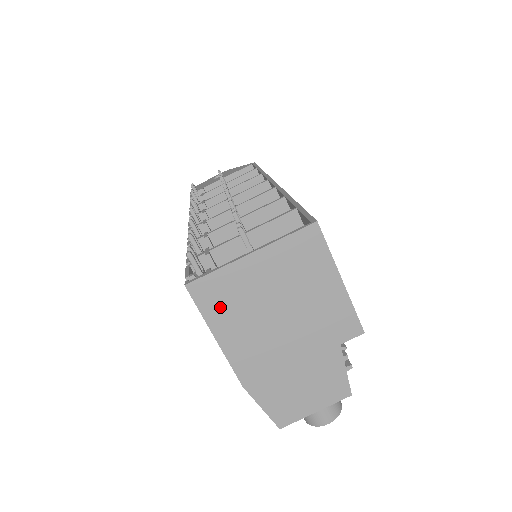
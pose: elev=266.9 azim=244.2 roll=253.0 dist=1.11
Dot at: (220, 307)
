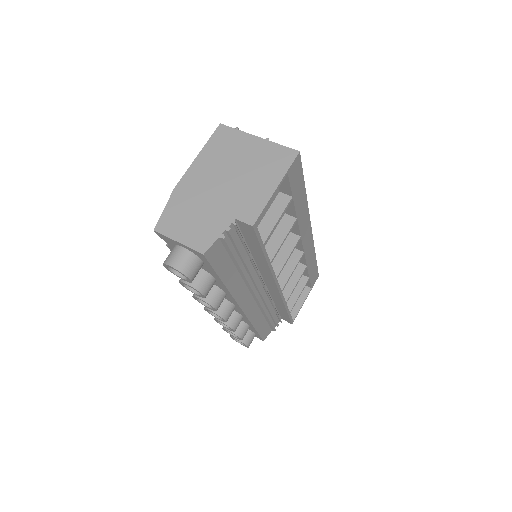
Dot at: (218, 145)
